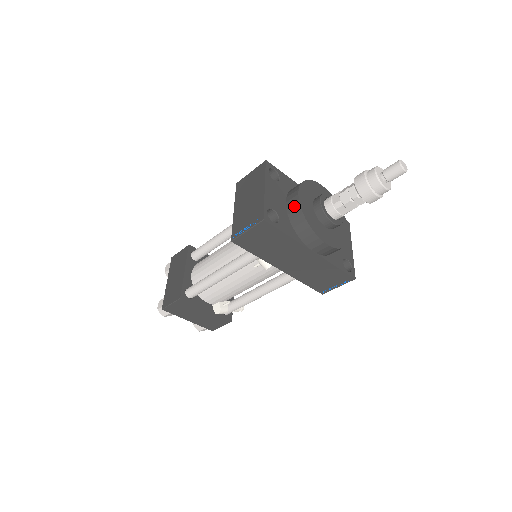
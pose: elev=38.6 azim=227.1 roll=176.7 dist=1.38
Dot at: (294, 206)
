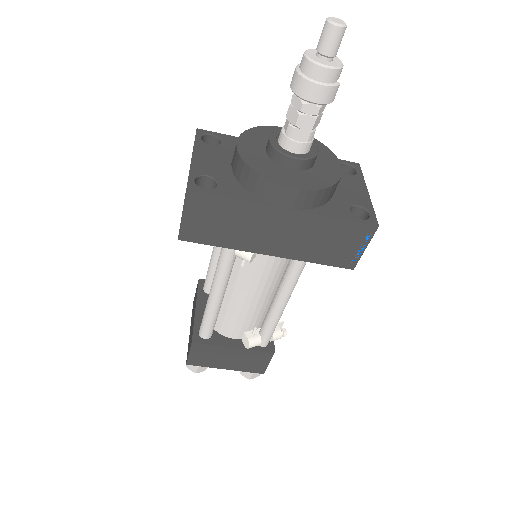
Dot at: (235, 161)
